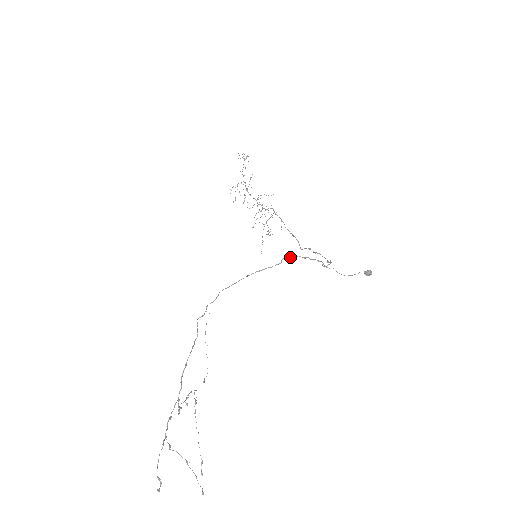
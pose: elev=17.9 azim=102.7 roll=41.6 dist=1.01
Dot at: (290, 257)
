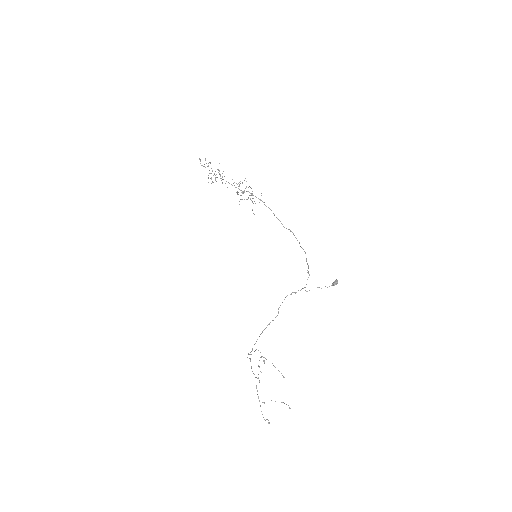
Dot at: occluded
